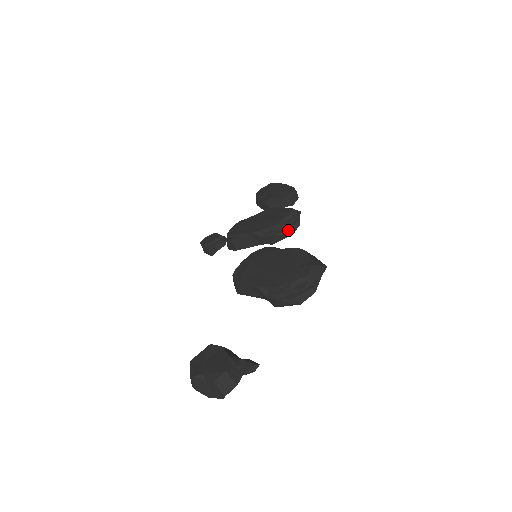
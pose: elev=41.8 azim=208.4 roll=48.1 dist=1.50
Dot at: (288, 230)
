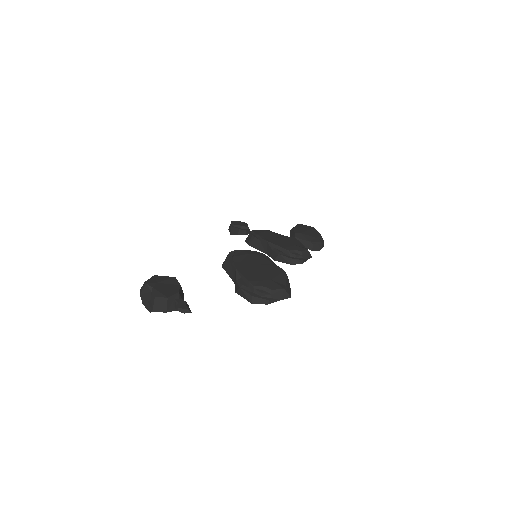
Dot at: (292, 259)
